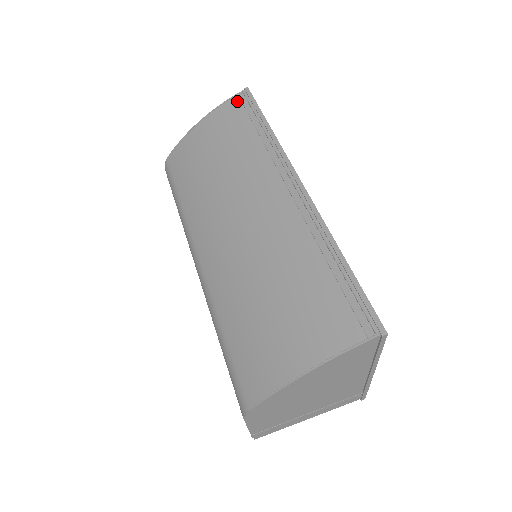
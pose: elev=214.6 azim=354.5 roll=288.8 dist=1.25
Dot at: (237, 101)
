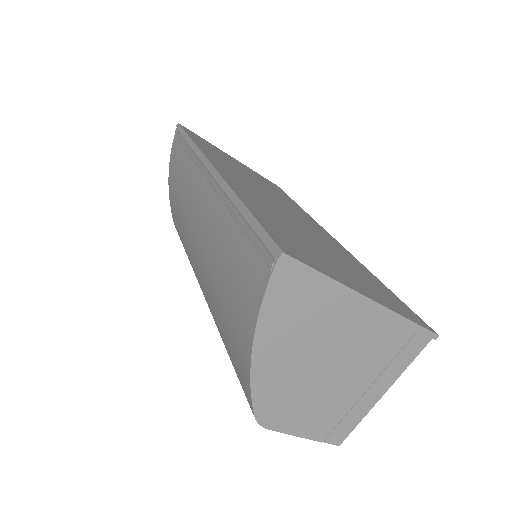
Dot at: (175, 141)
